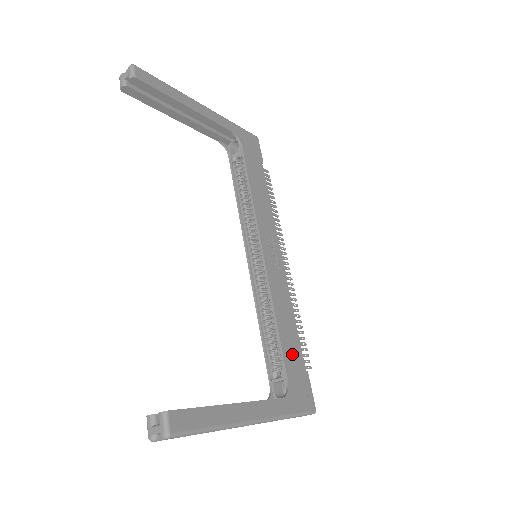
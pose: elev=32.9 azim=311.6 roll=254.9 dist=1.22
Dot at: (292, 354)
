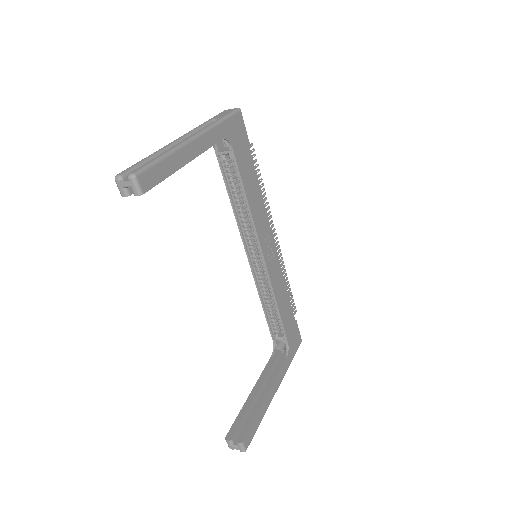
Dot at: (288, 320)
